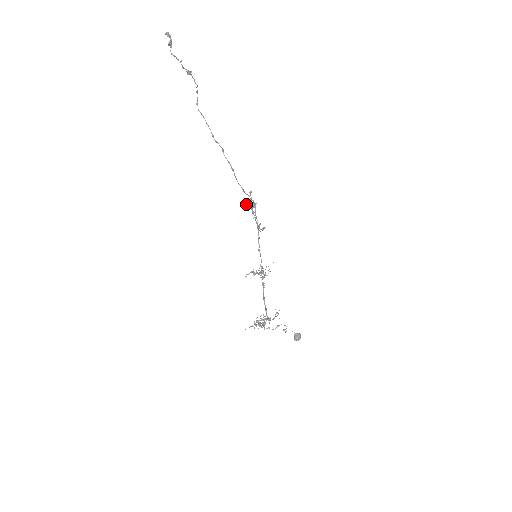
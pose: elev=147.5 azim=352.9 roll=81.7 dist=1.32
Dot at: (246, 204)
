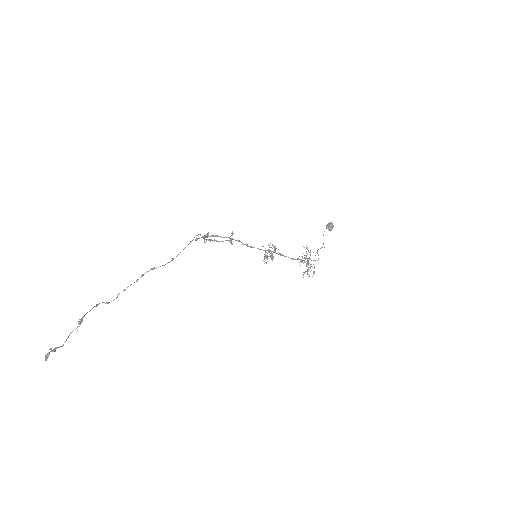
Dot at: occluded
